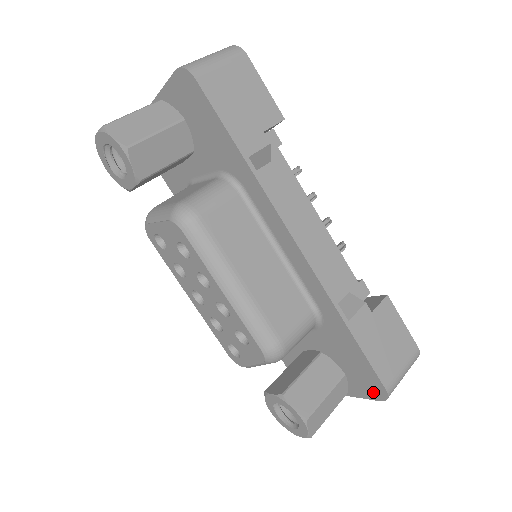
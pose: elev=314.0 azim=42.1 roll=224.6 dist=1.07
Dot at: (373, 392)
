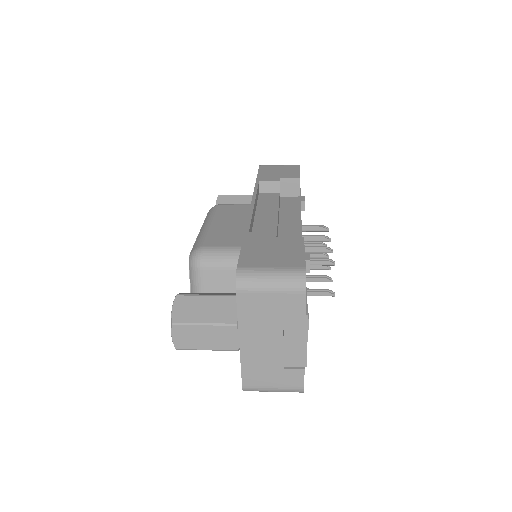
Dot at: occluded
